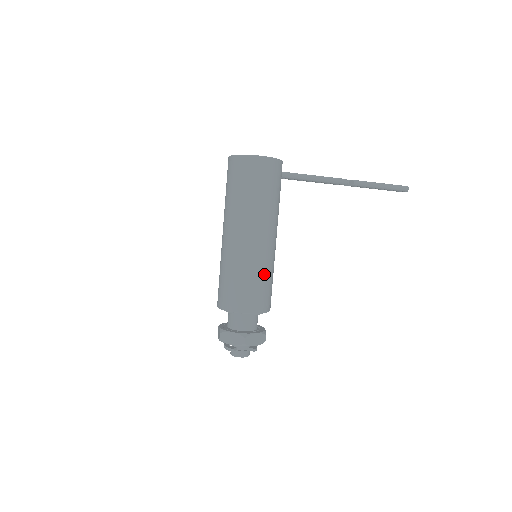
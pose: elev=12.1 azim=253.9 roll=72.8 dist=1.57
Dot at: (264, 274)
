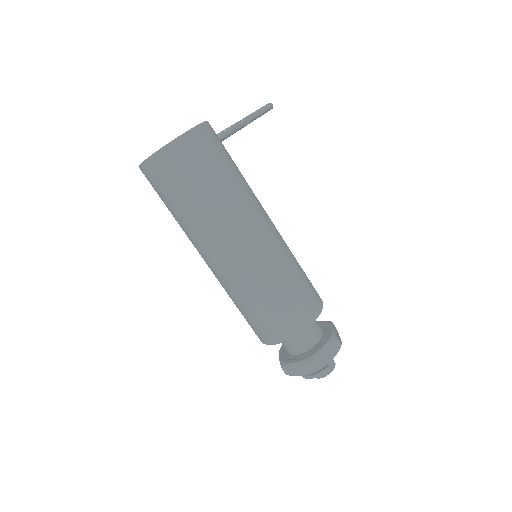
Dot at: (295, 259)
